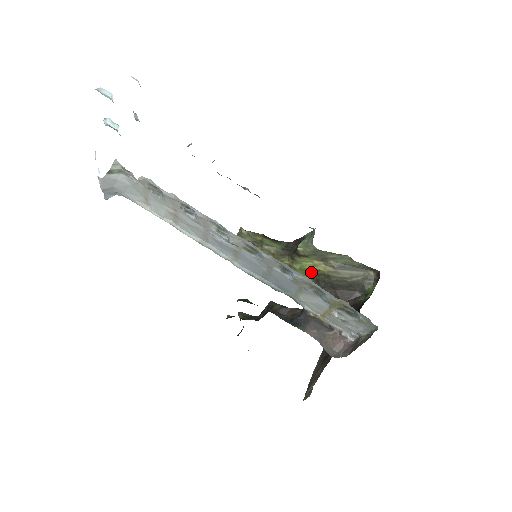
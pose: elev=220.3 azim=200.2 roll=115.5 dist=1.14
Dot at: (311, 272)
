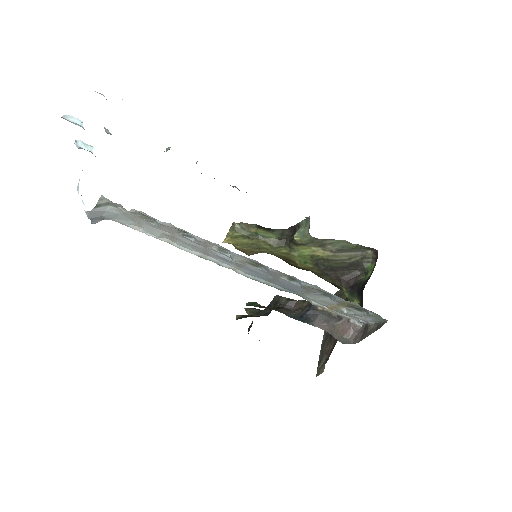
Dot at: (310, 258)
